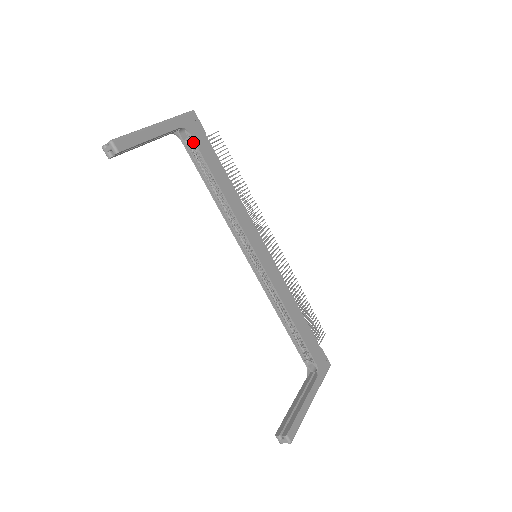
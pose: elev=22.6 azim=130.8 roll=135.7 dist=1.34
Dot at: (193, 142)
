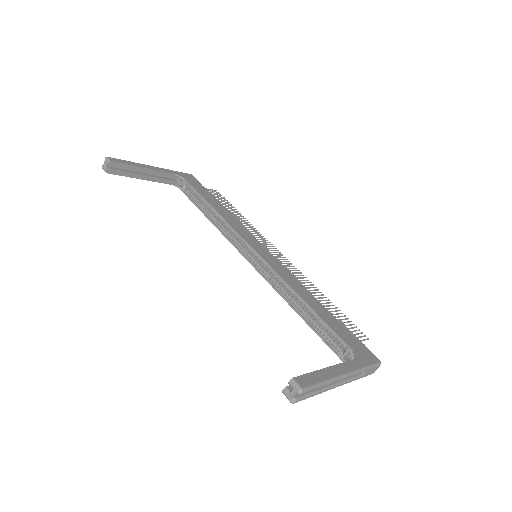
Dot at: (189, 186)
